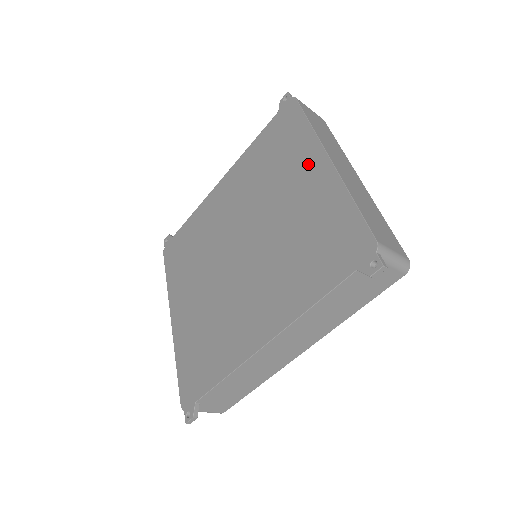
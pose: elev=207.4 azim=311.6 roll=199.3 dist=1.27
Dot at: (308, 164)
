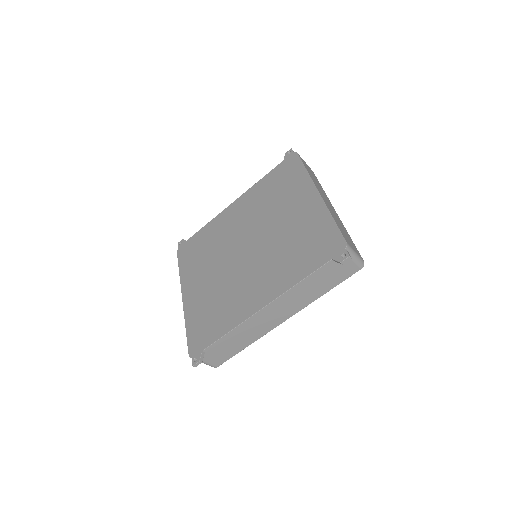
Dot at: (303, 195)
